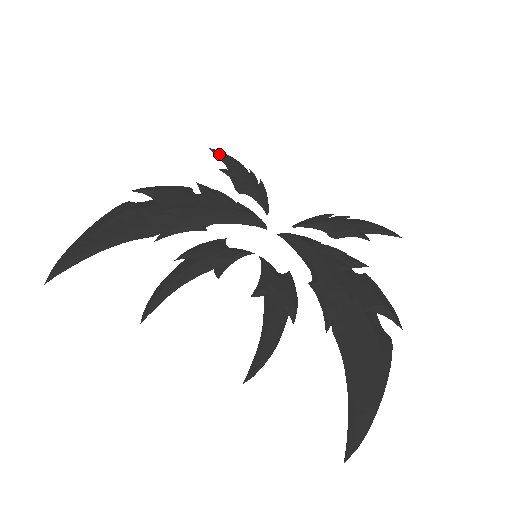
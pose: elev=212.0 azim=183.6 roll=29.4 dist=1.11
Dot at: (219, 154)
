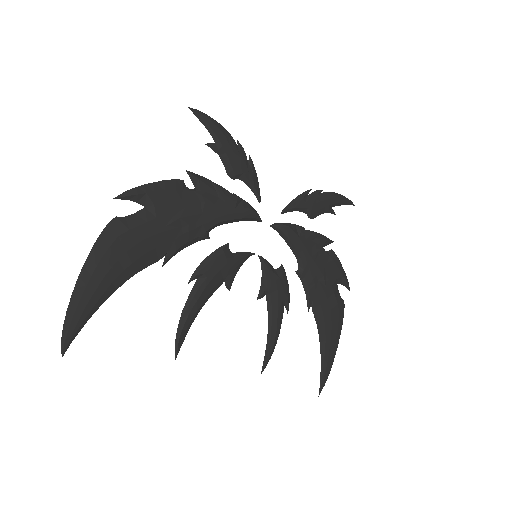
Dot at: (202, 118)
